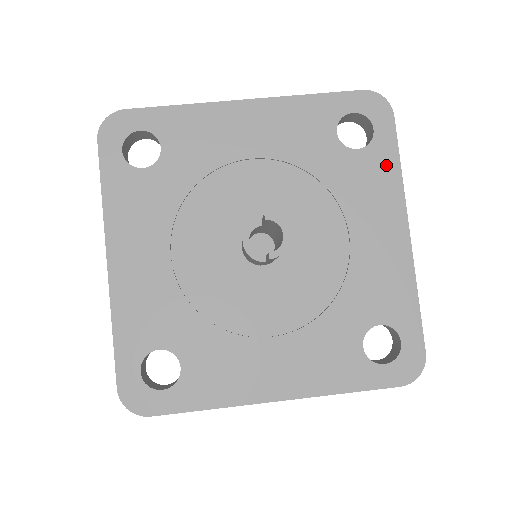
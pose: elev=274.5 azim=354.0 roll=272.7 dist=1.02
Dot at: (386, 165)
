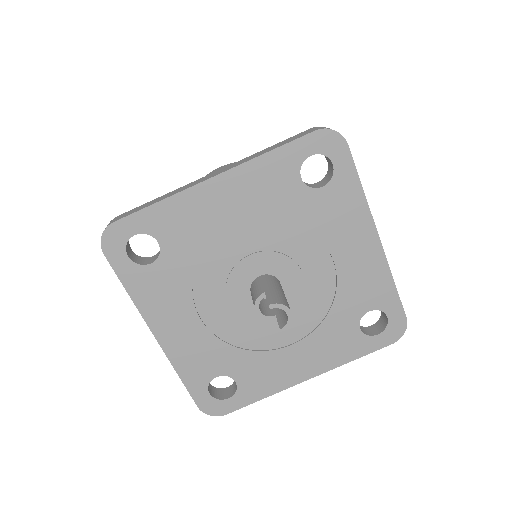
Dot at: (350, 192)
